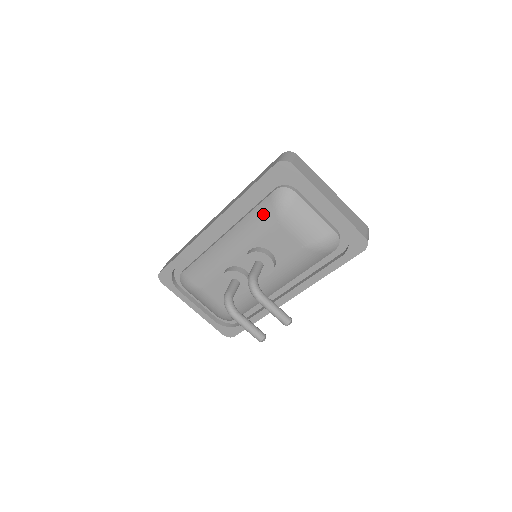
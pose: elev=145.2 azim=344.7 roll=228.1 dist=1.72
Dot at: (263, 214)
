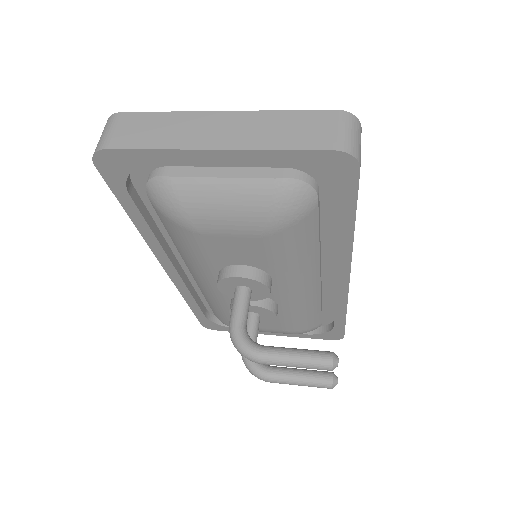
Dot at: (173, 232)
